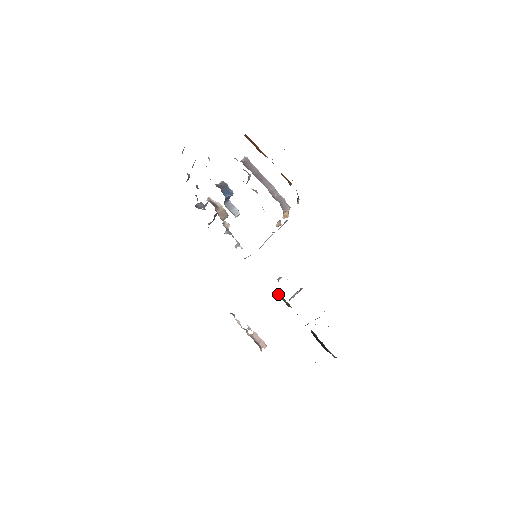
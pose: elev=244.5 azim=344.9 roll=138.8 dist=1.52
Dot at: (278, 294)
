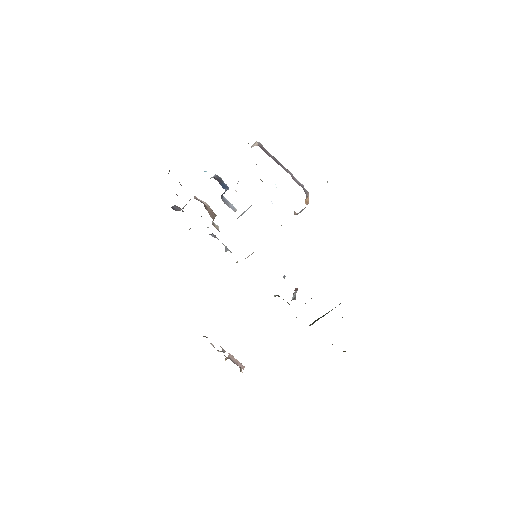
Dot at: (279, 296)
